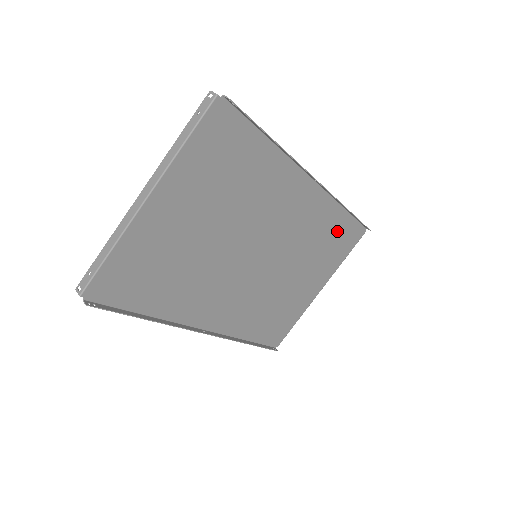
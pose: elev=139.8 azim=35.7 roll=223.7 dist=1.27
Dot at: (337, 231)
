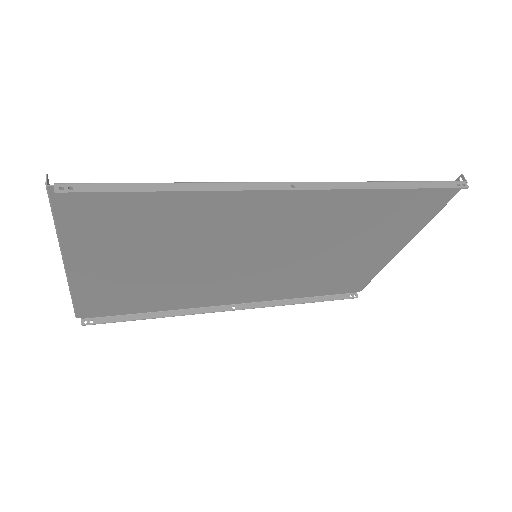
Dot at: (393, 202)
